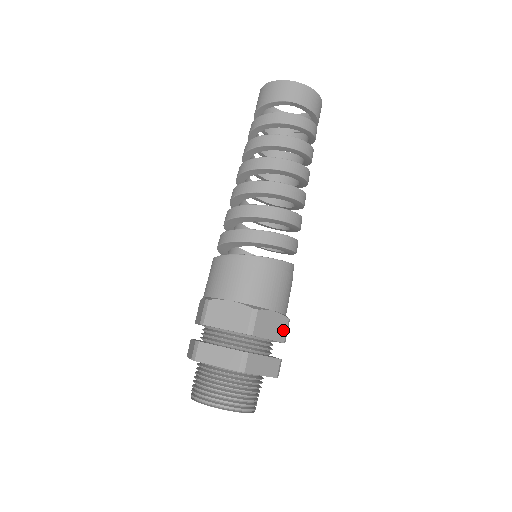
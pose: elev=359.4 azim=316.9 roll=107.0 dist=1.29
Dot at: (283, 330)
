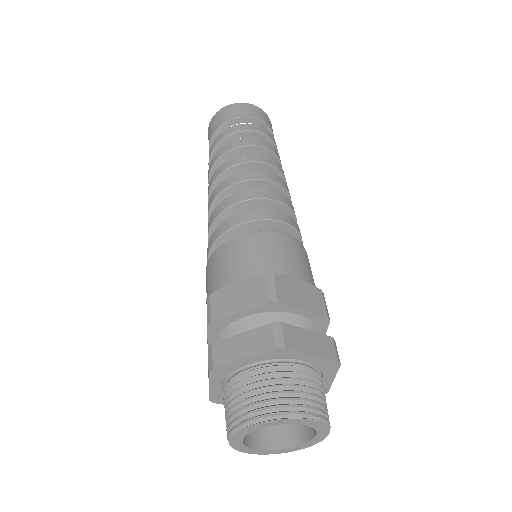
Dot at: occluded
